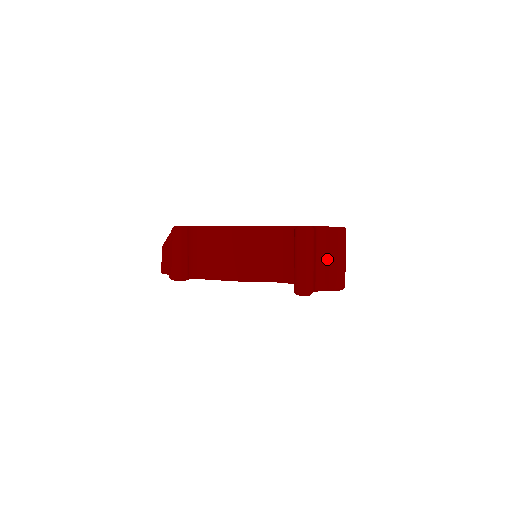
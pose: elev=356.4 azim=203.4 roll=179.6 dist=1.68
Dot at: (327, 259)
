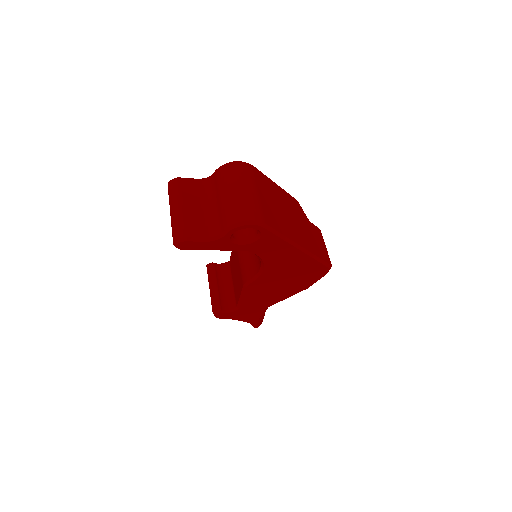
Dot at: (218, 201)
